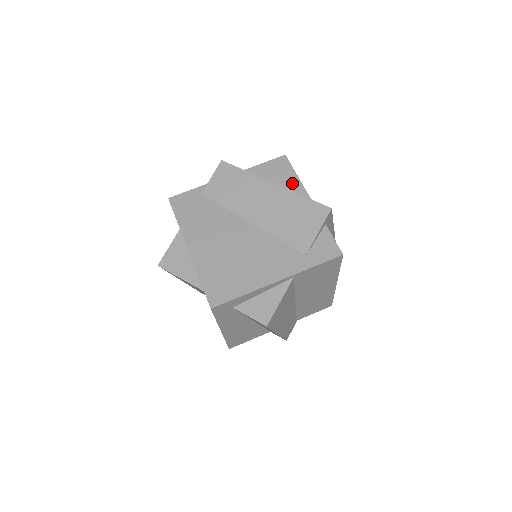
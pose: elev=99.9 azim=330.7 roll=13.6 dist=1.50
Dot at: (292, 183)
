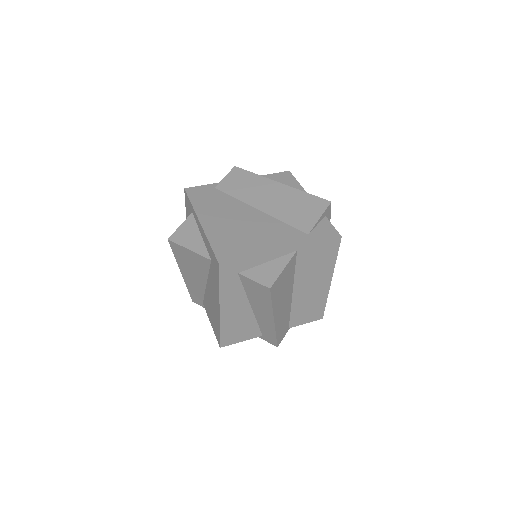
Dot at: occluded
